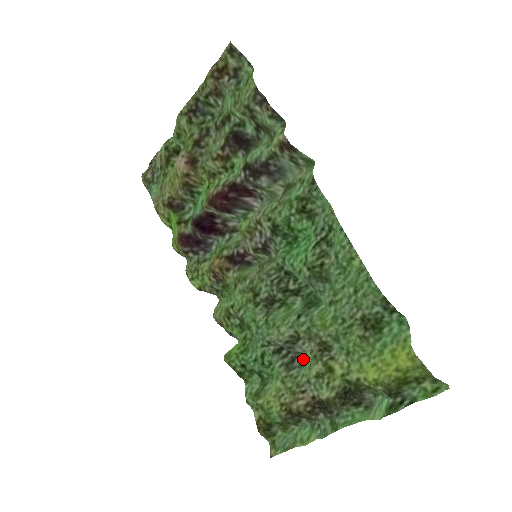
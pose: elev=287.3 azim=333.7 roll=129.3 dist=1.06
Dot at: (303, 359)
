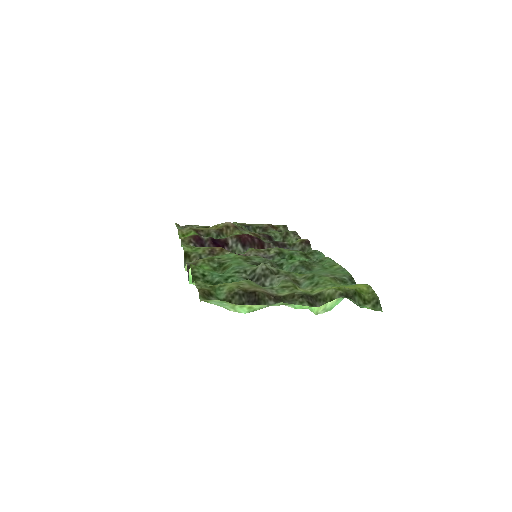
Dot at: occluded
